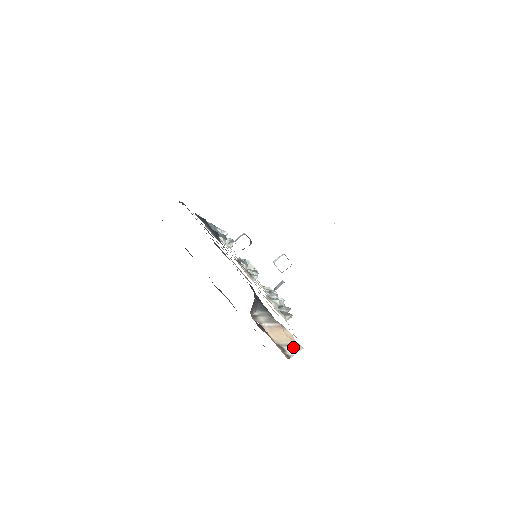
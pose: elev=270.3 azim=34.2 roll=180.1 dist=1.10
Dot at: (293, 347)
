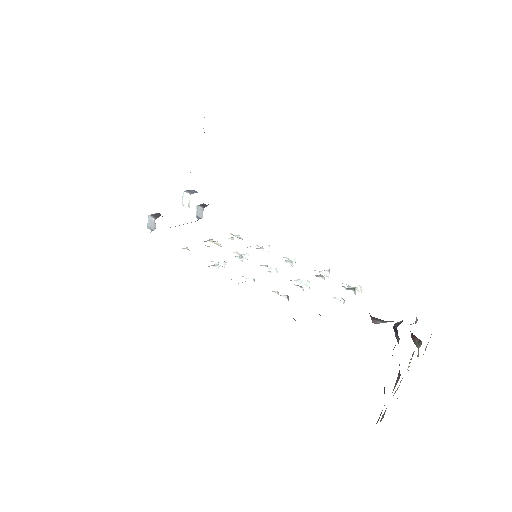
Dot at: occluded
